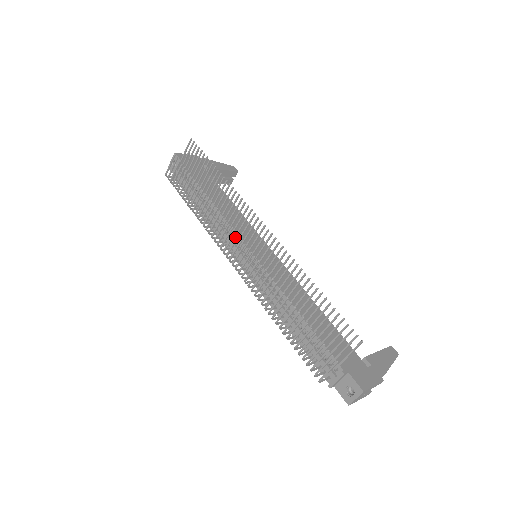
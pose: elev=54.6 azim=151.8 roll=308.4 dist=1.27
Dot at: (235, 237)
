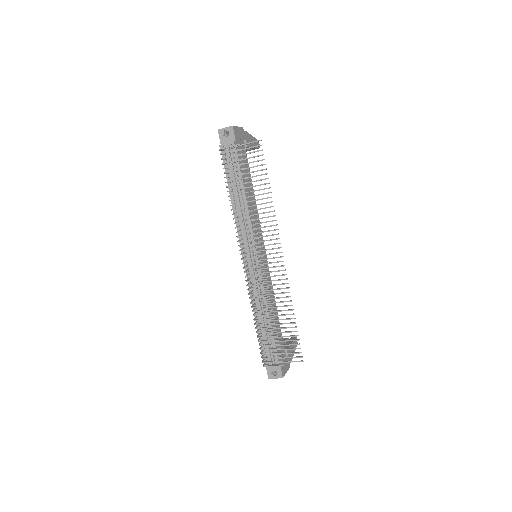
Dot at: occluded
